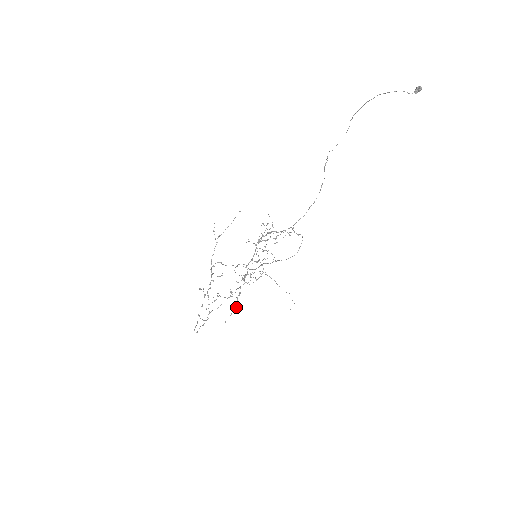
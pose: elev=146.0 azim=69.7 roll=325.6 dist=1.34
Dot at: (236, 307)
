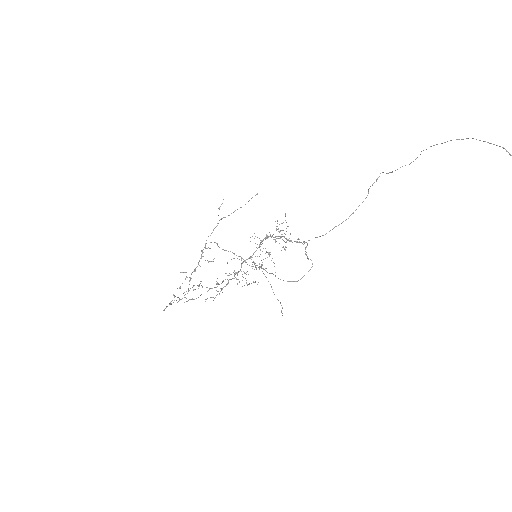
Dot at: (219, 294)
